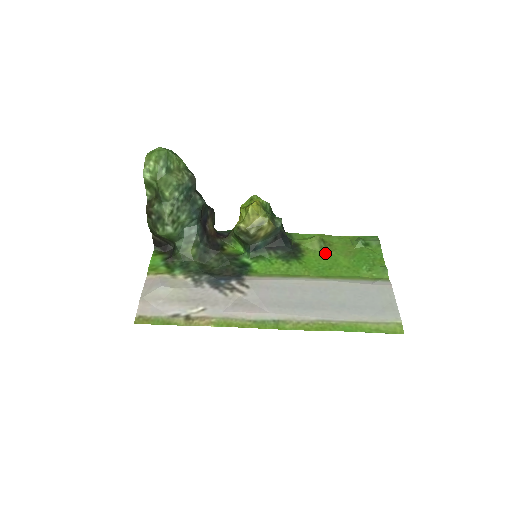
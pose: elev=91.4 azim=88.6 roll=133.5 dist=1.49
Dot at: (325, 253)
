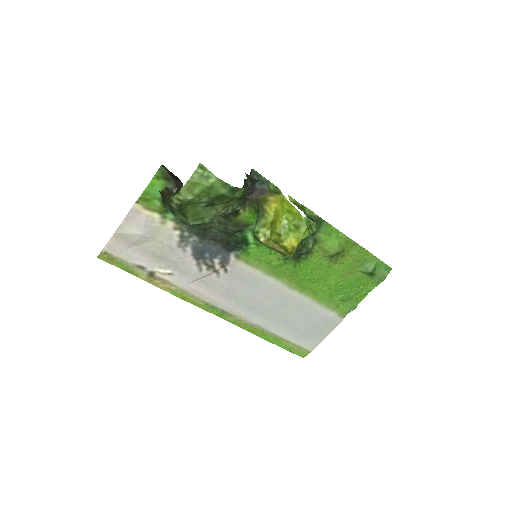
Dot at: (328, 264)
